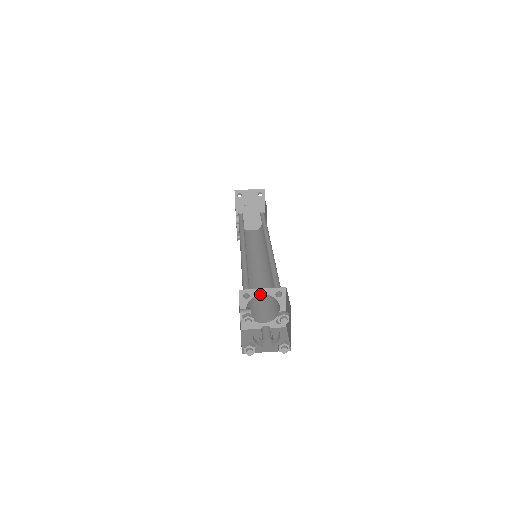
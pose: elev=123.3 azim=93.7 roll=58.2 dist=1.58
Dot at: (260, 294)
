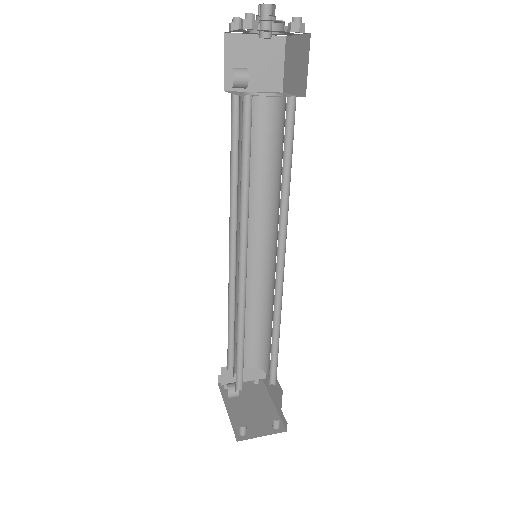
Dot at: (253, 93)
